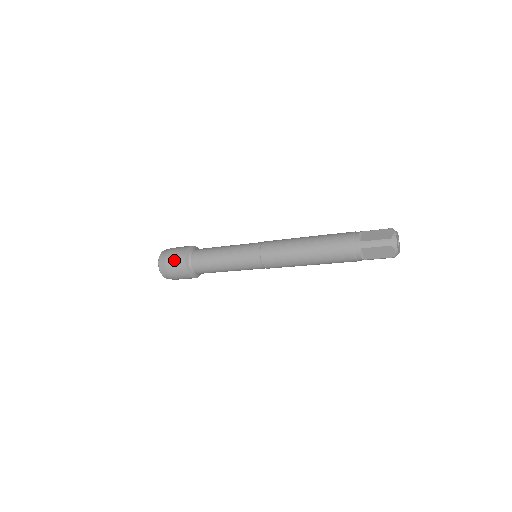
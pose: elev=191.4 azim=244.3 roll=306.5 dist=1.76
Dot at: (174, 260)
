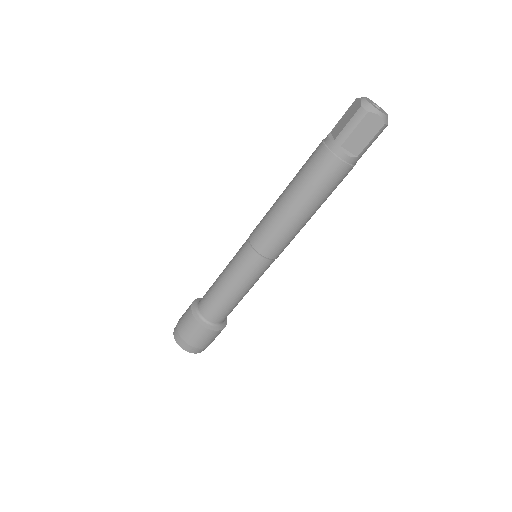
Dot at: (186, 327)
